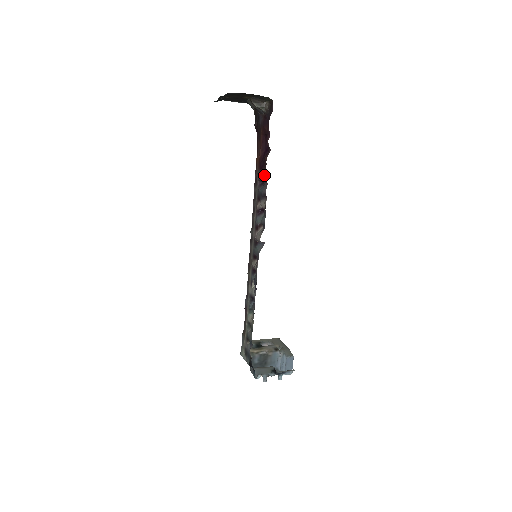
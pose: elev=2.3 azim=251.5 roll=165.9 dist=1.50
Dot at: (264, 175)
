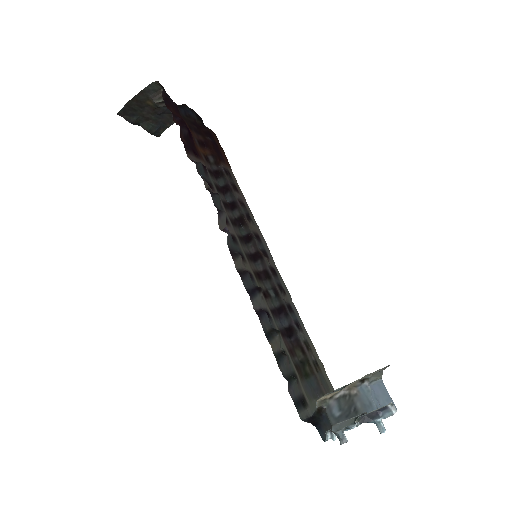
Dot at: (187, 155)
